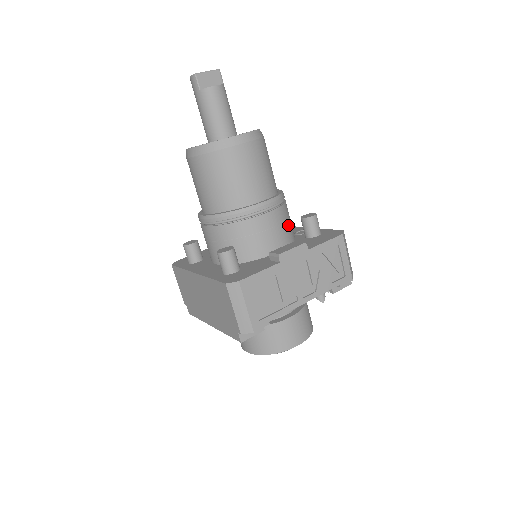
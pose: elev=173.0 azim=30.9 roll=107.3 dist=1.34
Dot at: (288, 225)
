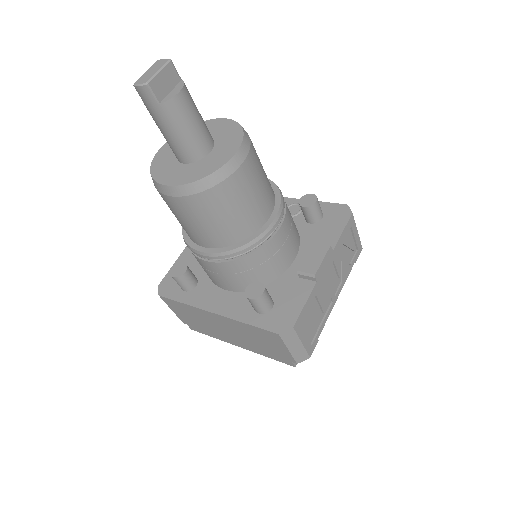
Dot at: (293, 221)
